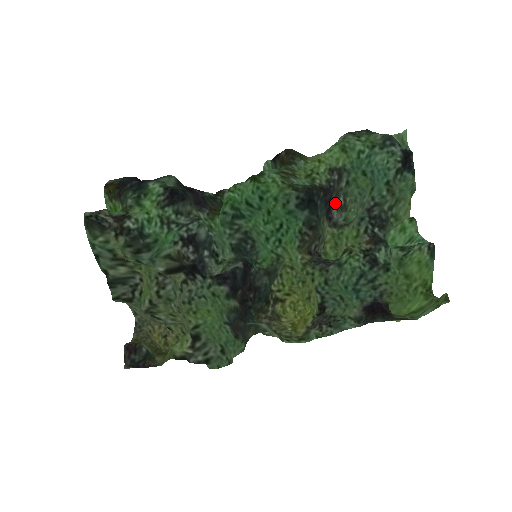
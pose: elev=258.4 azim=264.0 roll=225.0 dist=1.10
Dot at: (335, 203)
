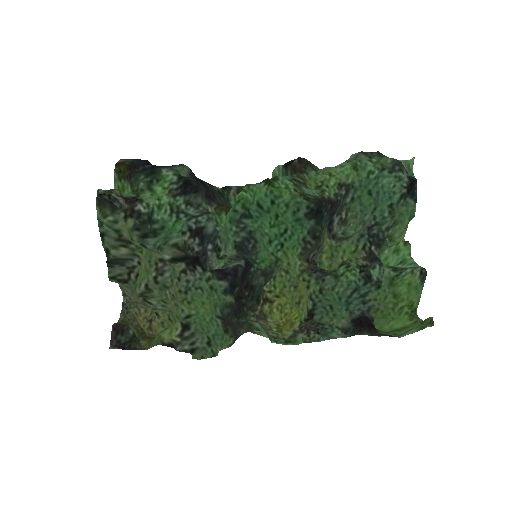
Dot at: (337, 216)
